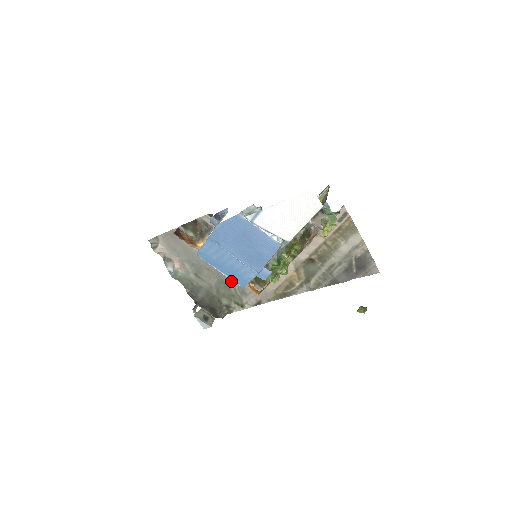
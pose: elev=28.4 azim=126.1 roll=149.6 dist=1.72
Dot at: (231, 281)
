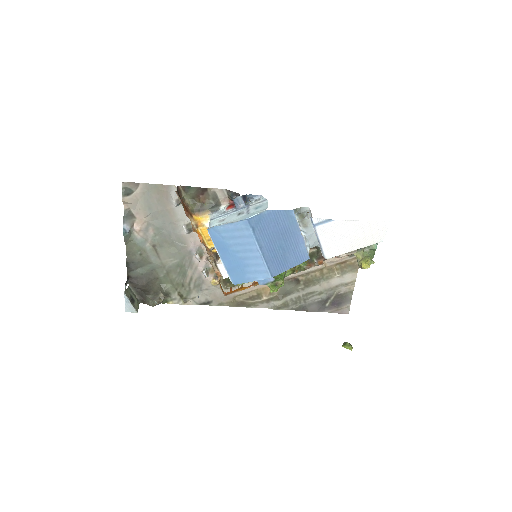
Dot at: (194, 269)
